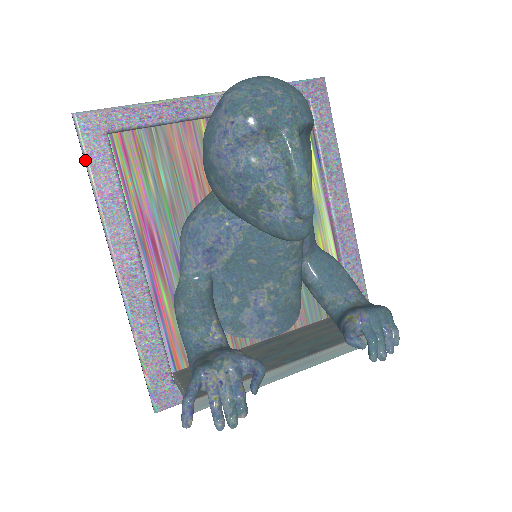
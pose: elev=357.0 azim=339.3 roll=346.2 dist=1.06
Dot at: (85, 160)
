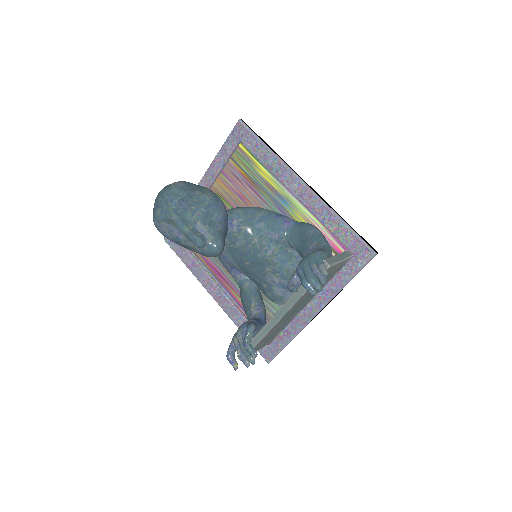
Dot at: (177, 255)
